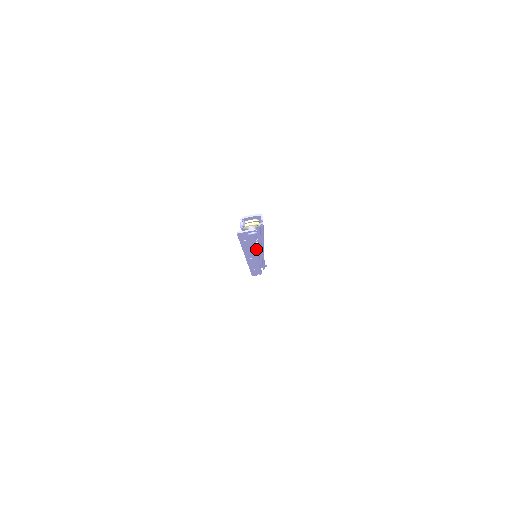
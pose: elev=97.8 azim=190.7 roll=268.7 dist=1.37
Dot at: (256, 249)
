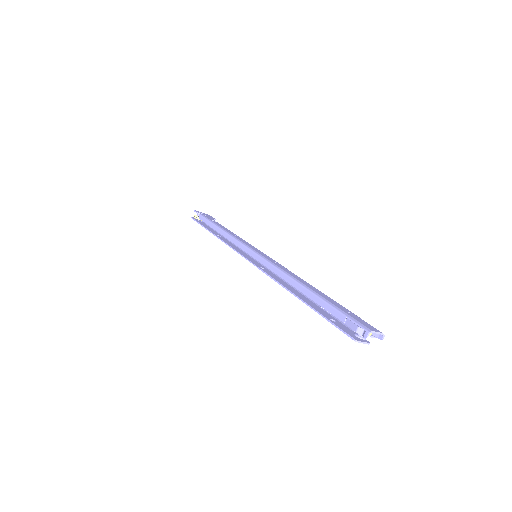
Dot at: (297, 291)
